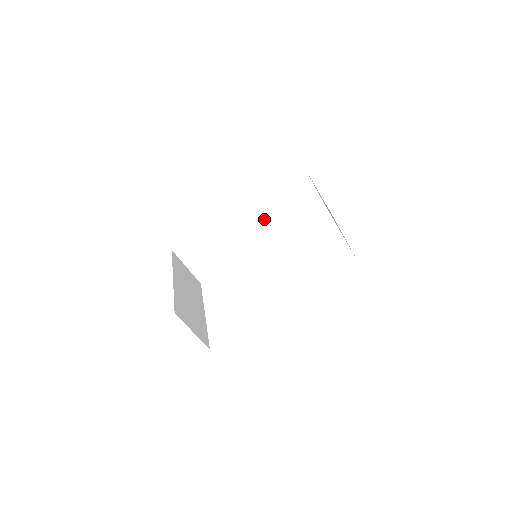
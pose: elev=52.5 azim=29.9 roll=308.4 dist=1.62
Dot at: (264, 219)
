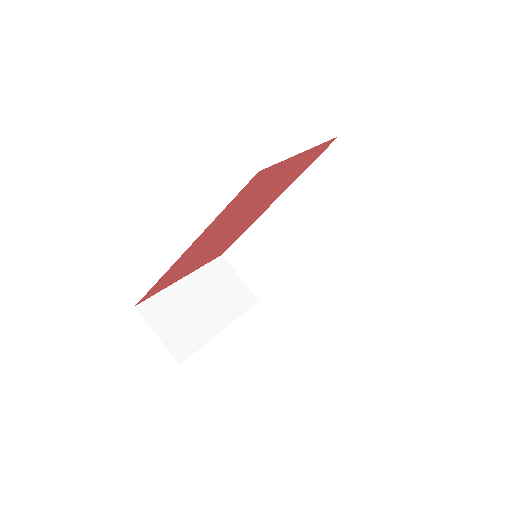
Dot at: (305, 215)
